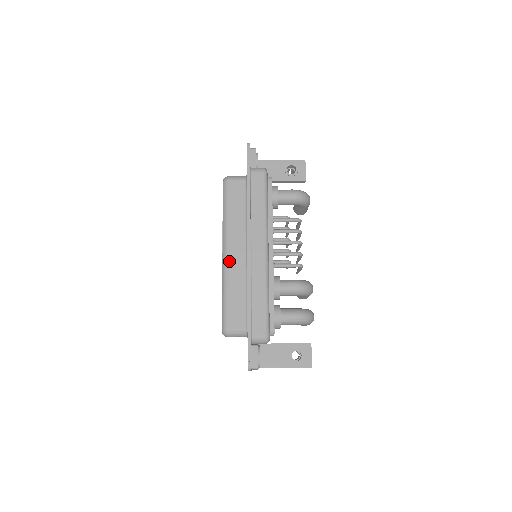
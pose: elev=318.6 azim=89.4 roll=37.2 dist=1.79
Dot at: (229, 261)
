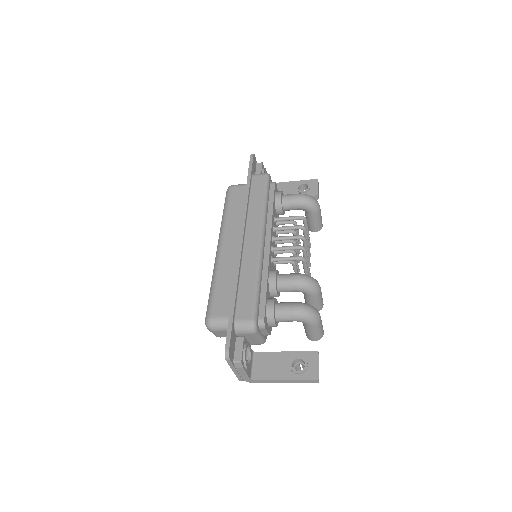
Dot at: (222, 253)
